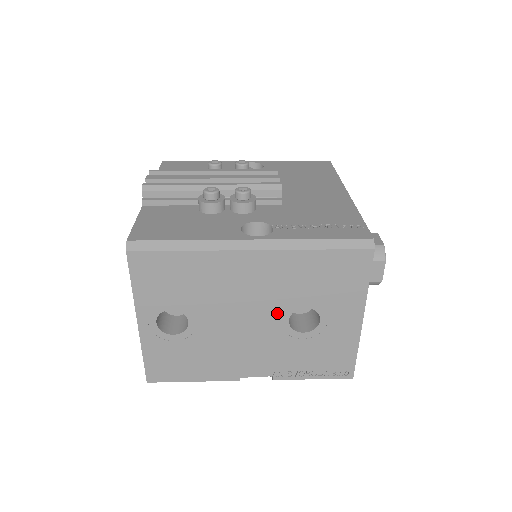
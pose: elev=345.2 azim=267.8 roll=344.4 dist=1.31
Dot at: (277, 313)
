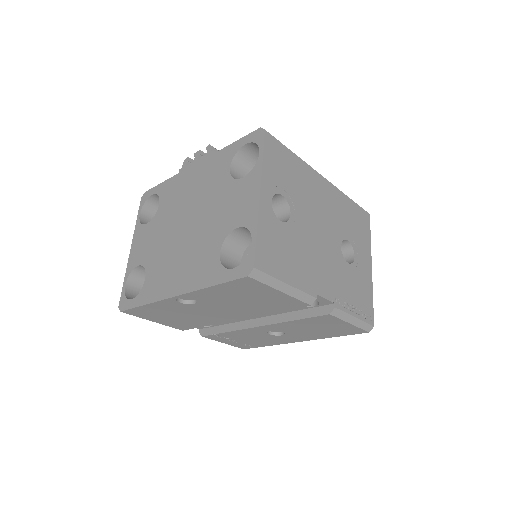
Dot at: (336, 236)
